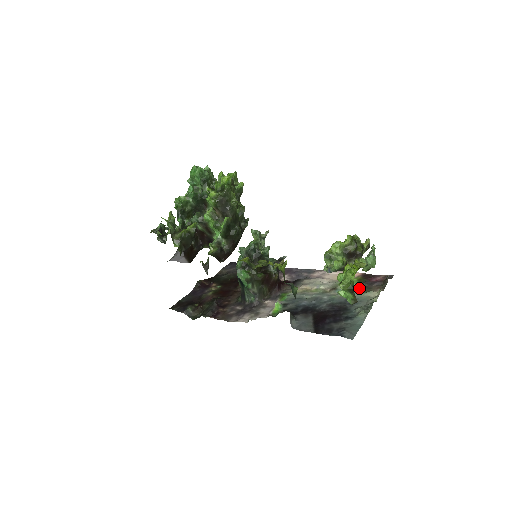
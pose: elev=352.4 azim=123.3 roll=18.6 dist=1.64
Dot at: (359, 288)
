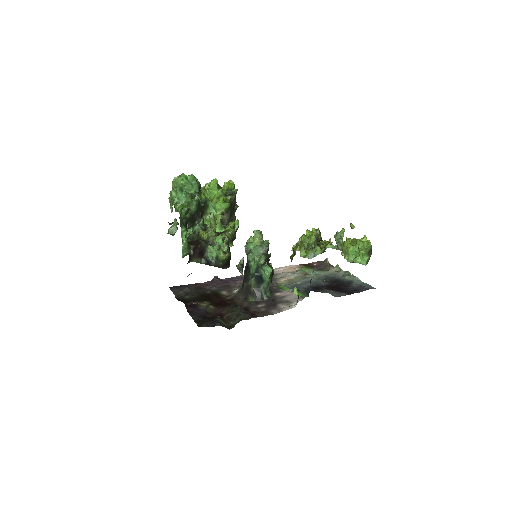
Dot at: occluded
